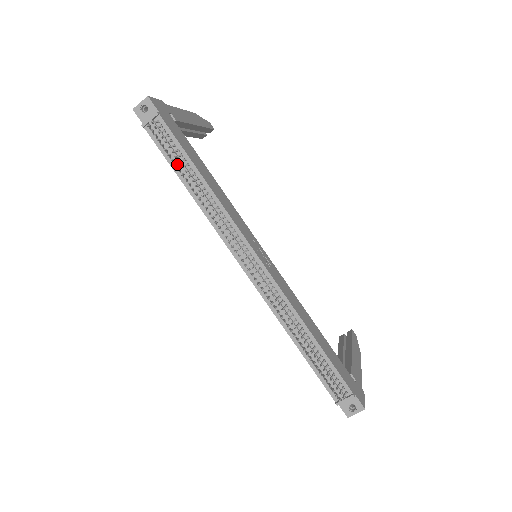
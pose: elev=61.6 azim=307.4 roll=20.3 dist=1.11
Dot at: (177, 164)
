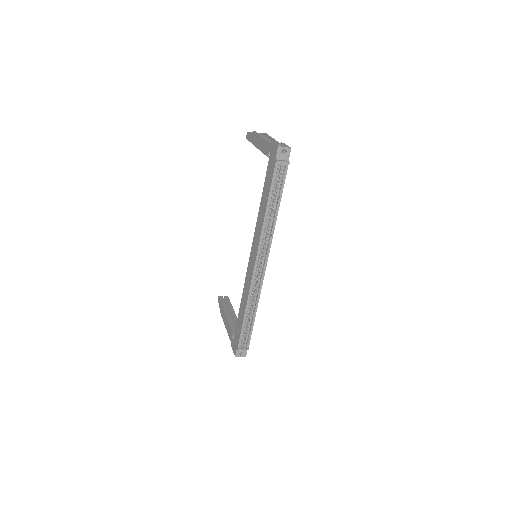
Dot at: (276, 196)
